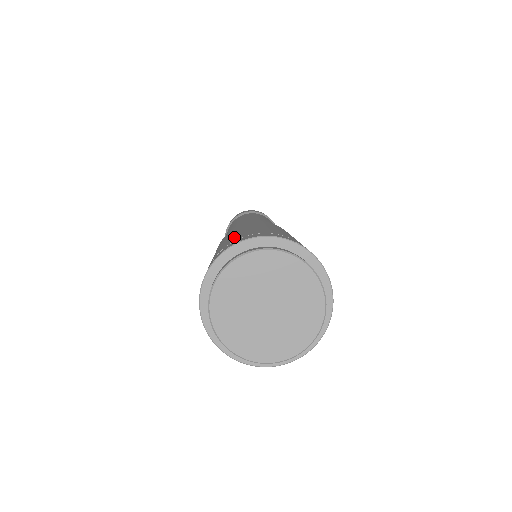
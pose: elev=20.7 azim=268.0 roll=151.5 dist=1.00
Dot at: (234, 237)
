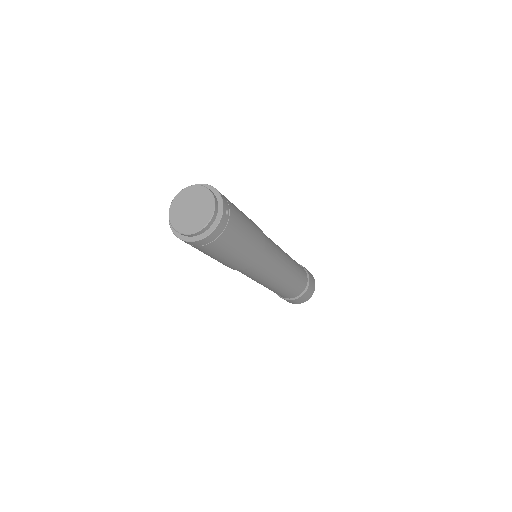
Dot at: occluded
